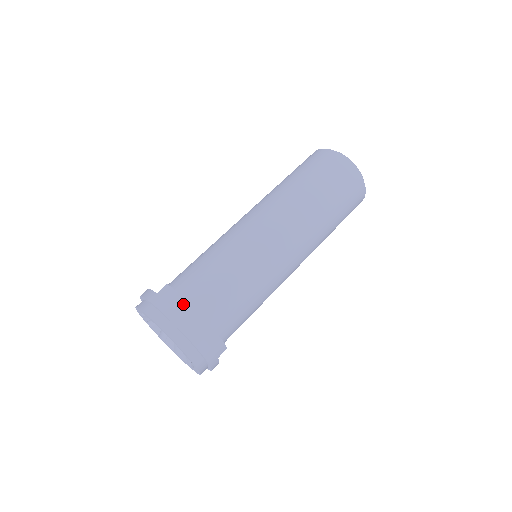
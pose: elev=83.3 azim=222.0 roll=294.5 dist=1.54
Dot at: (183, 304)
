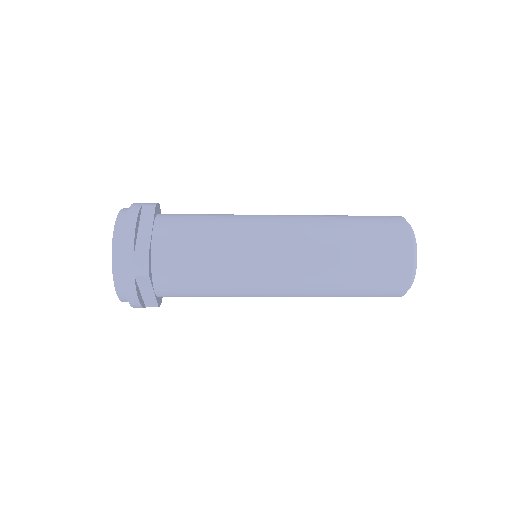
Dot at: (147, 282)
